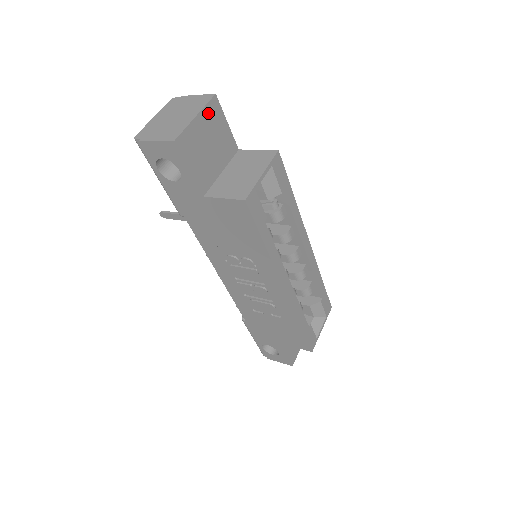
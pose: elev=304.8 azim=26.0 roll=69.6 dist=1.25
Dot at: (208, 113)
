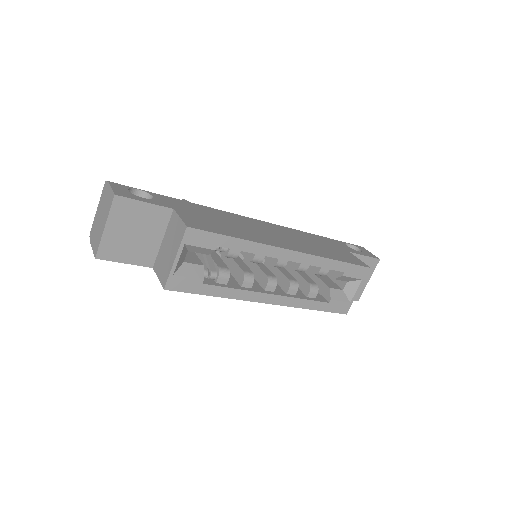
Dot at: (116, 214)
